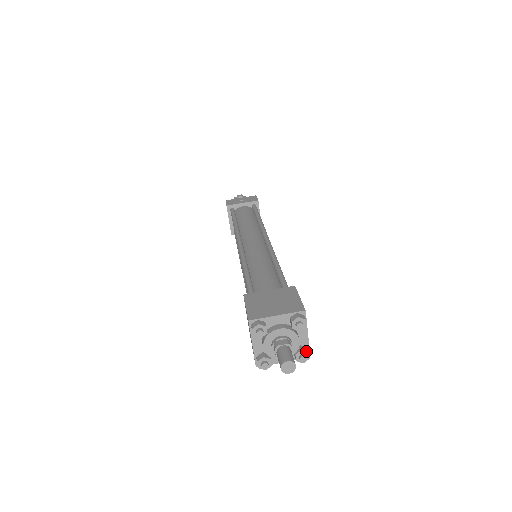
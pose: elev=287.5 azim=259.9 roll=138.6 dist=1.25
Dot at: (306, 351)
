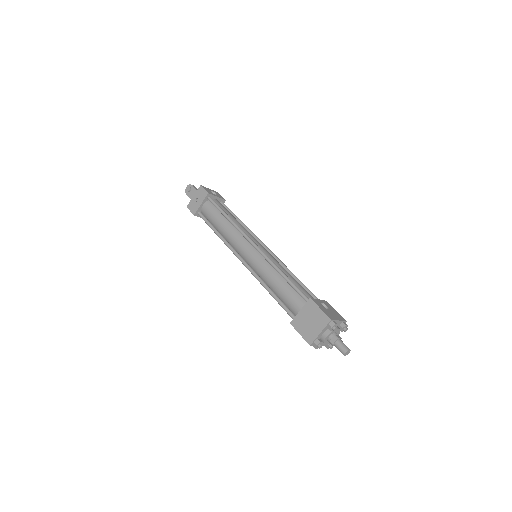
Dot at: (344, 327)
